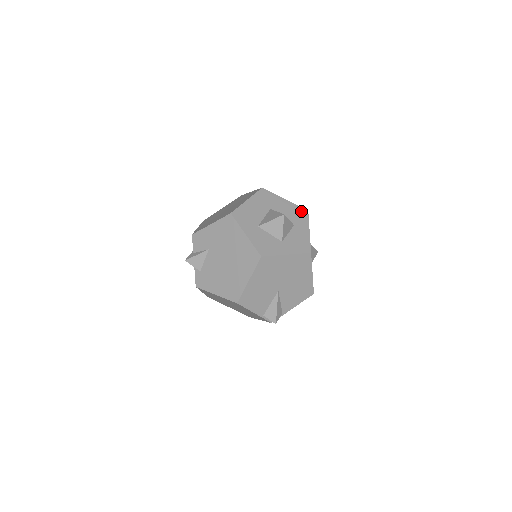
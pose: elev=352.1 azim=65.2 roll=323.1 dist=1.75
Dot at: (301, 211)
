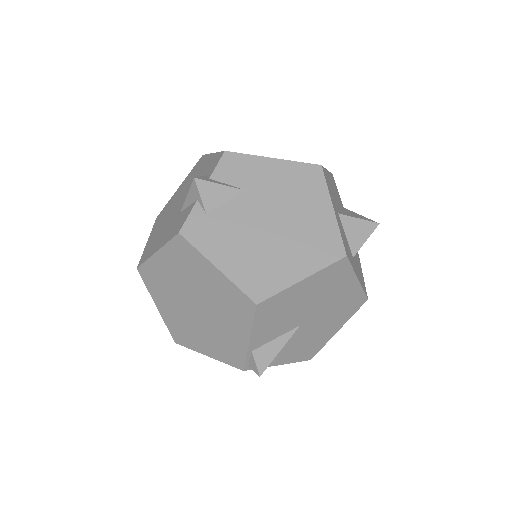
Dot at: occluded
